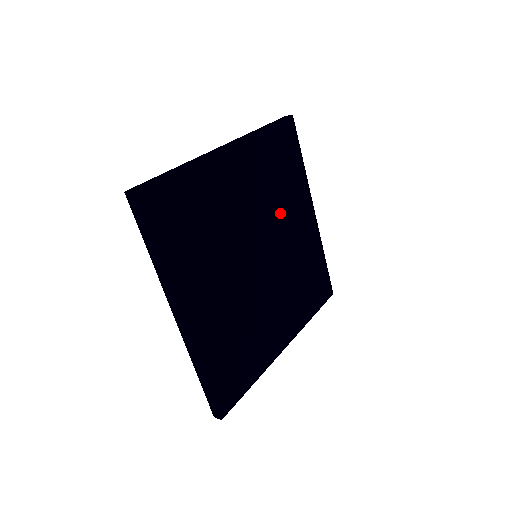
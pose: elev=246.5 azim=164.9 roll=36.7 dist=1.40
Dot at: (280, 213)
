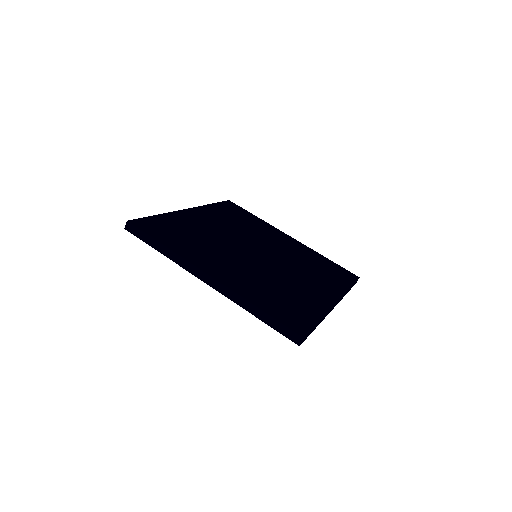
Dot at: (258, 236)
